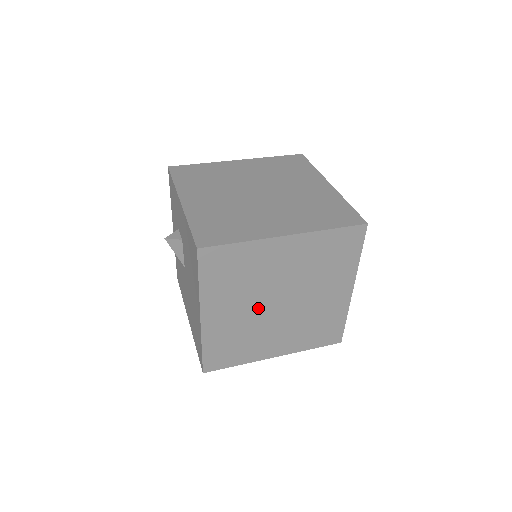
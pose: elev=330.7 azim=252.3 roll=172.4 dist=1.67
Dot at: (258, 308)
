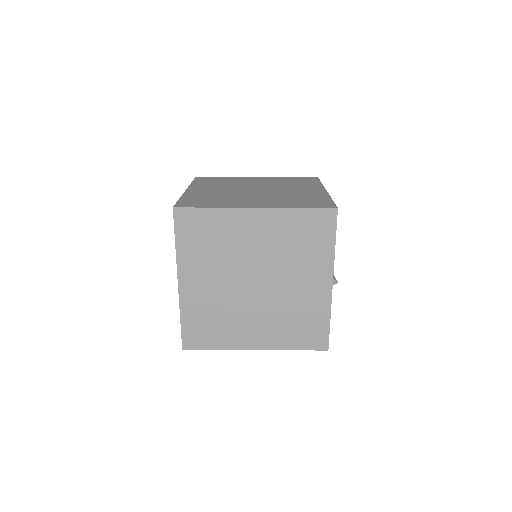
Dot at: (233, 284)
